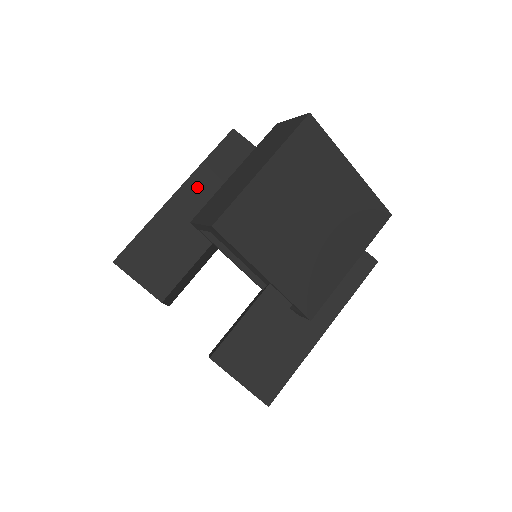
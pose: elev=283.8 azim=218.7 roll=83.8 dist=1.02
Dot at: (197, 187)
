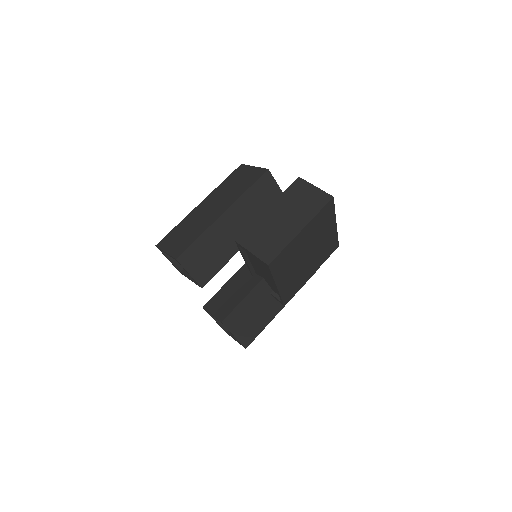
Dot at: (238, 210)
